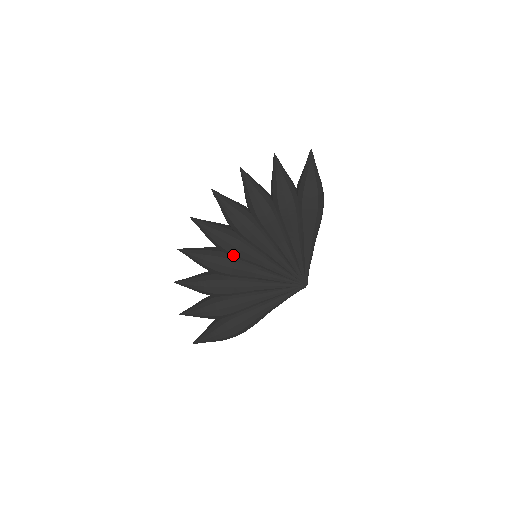
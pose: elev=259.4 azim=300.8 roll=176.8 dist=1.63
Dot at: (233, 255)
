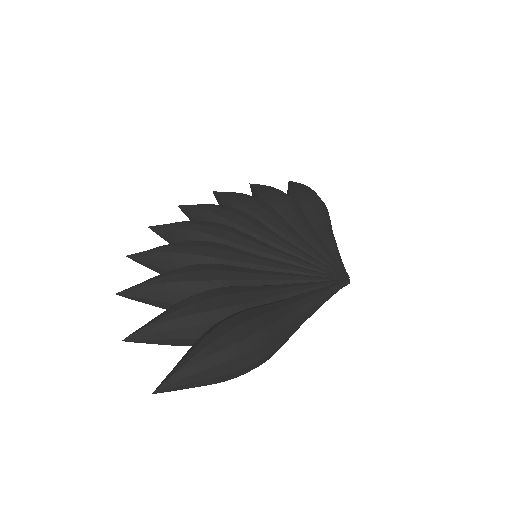
Dot at: (221, 241)
